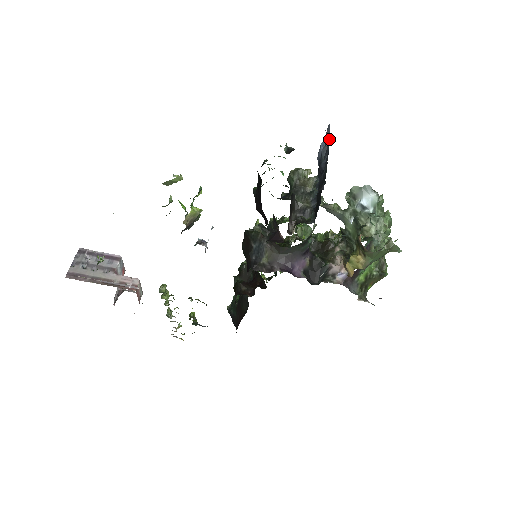
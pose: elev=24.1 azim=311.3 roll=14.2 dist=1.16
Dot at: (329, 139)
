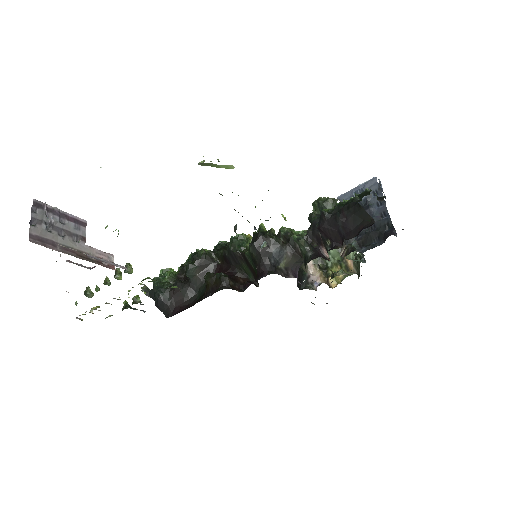
Dot at: (377, 190)
